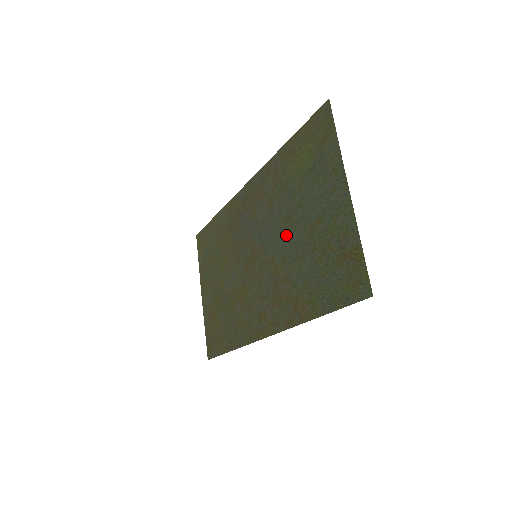
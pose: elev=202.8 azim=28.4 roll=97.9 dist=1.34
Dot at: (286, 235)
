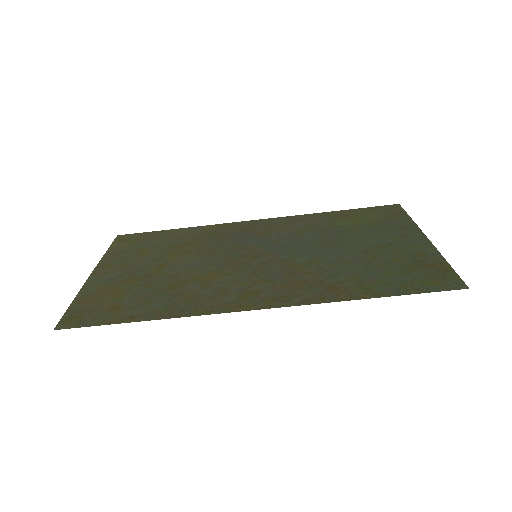
Dot at: (323, 249)
